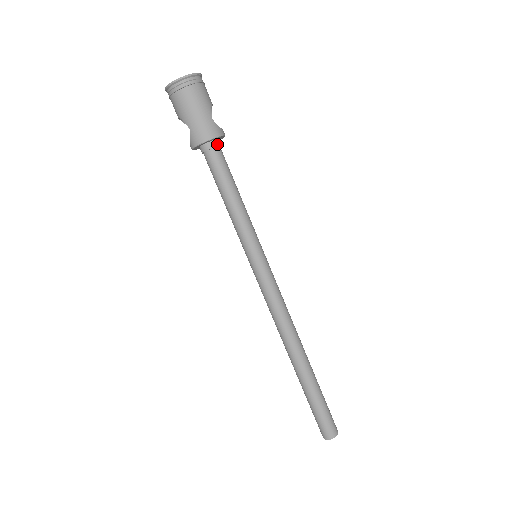
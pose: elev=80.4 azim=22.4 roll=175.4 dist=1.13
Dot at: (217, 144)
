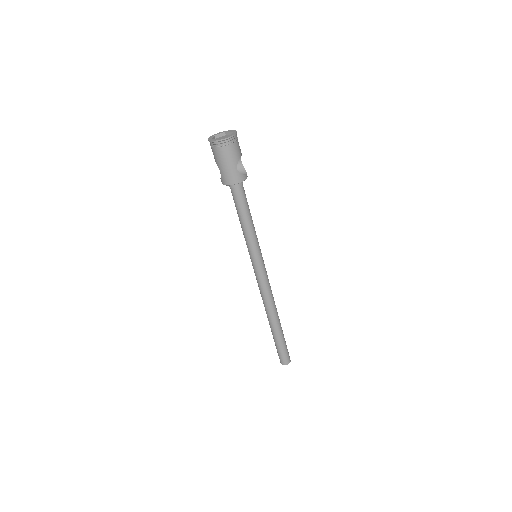
Dot at: (239, 184)
